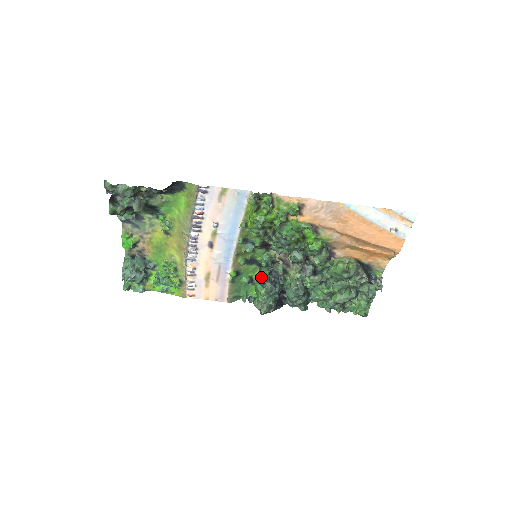
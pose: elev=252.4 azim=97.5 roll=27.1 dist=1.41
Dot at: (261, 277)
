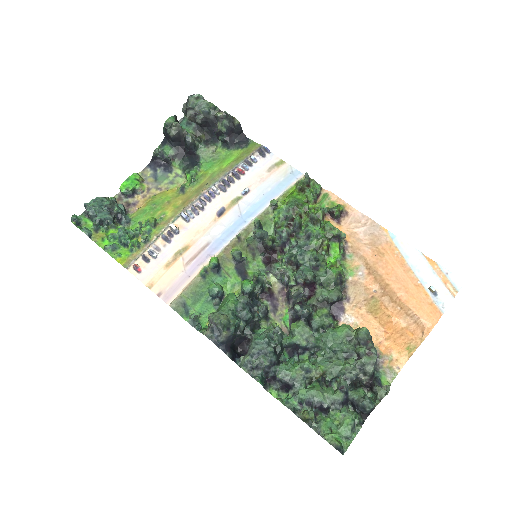
Dot at: (245, 281)
